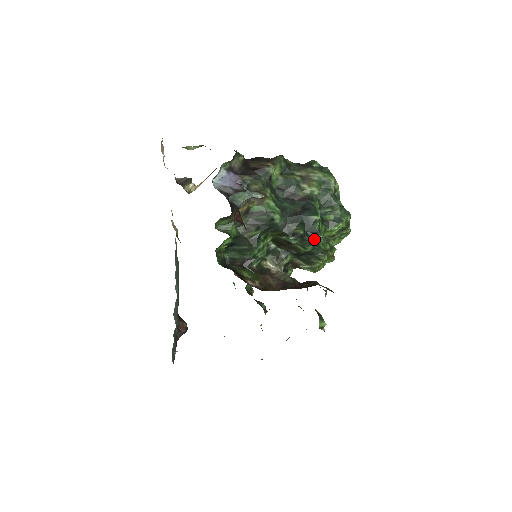
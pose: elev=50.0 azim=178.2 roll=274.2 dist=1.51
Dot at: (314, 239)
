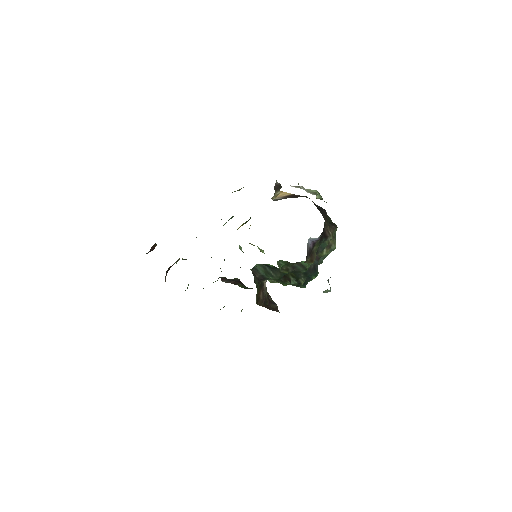
Dot at: (301, 287)
